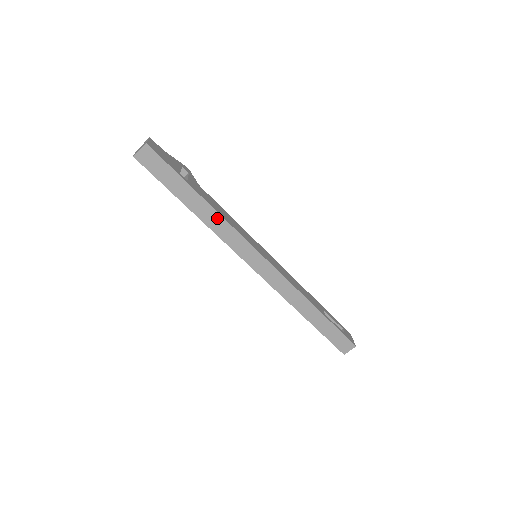
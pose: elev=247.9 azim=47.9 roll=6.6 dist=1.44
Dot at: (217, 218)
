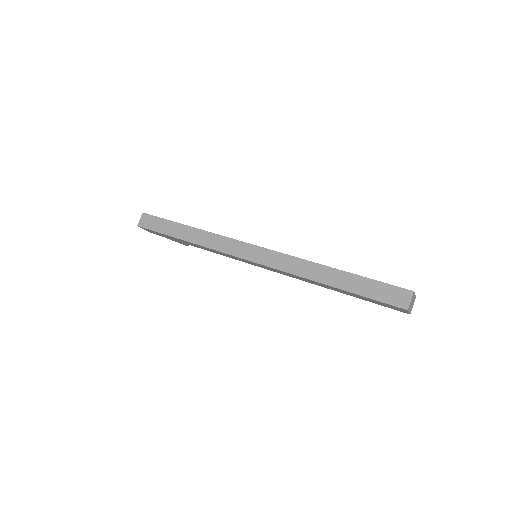
Dot at: (204, 235)
